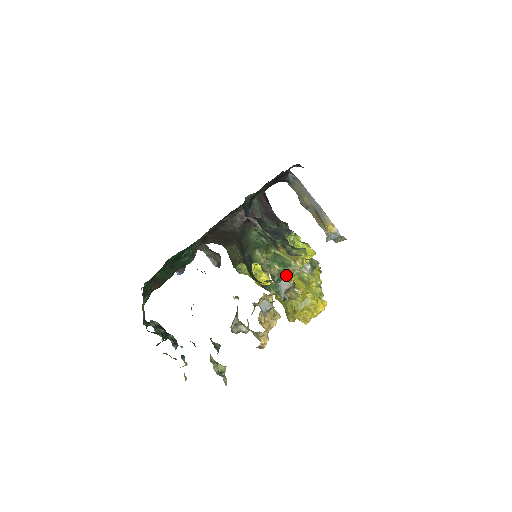
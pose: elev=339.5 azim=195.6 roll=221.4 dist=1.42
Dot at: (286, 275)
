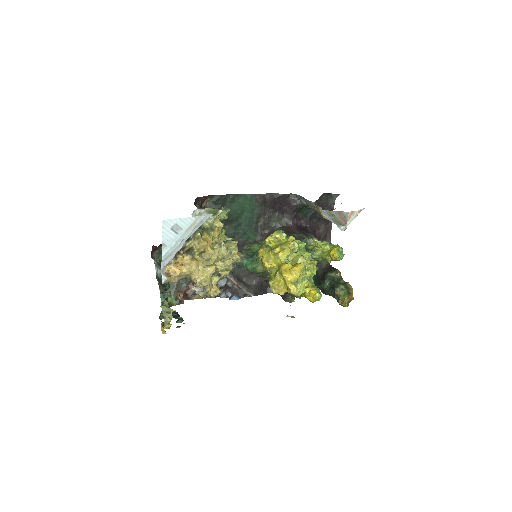
Dot at: (258, 252)
